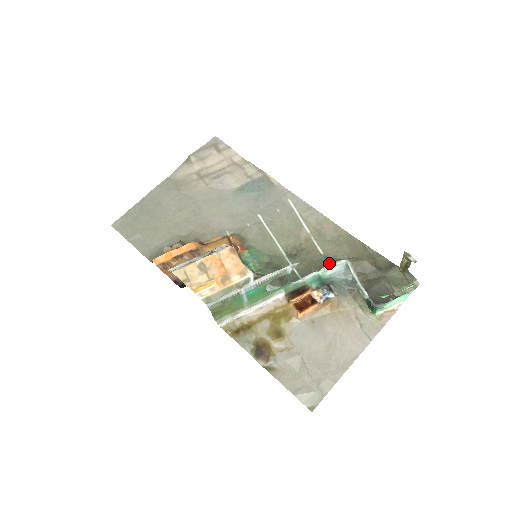
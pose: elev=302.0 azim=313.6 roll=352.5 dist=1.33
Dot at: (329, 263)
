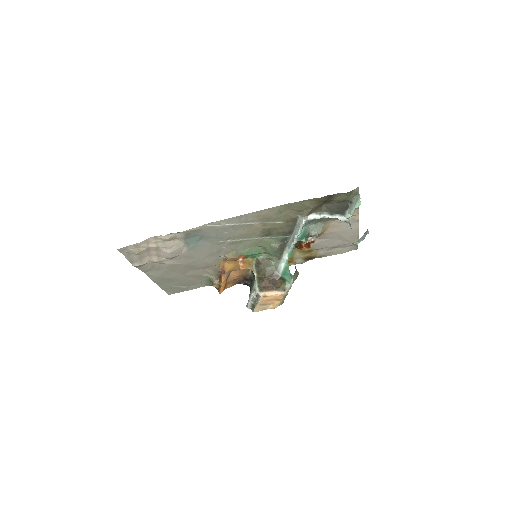
Dot at: (293, 222)
